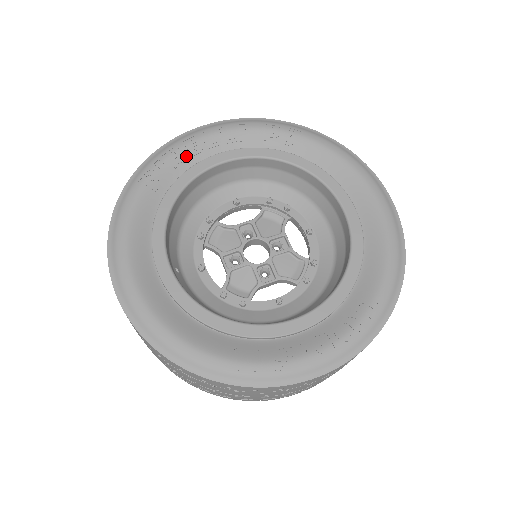
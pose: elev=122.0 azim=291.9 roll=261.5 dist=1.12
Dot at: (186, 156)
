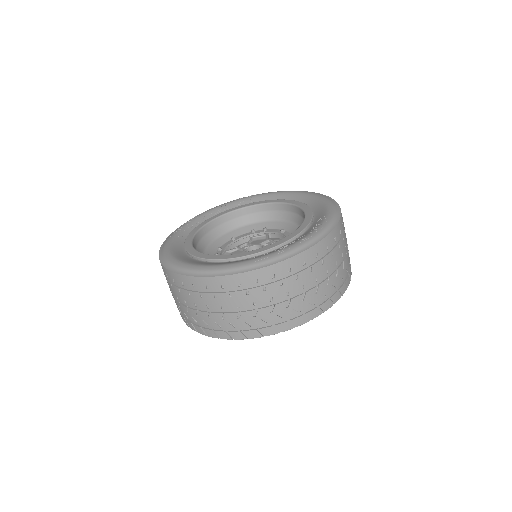
Dot at: (195, 223)
